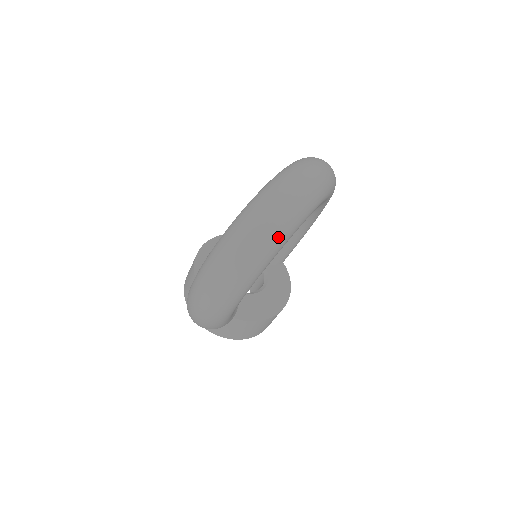
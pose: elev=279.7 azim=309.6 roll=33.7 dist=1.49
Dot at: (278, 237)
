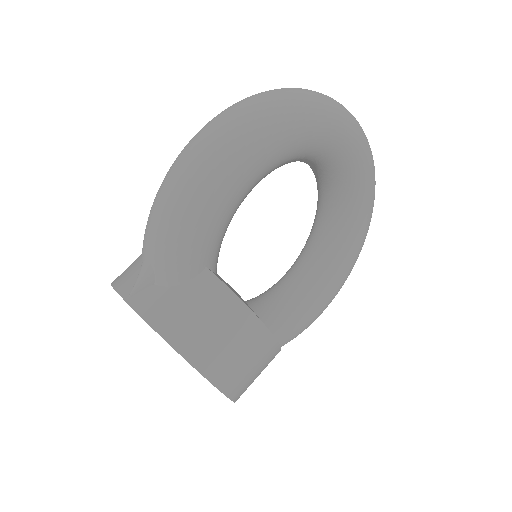
Dot at: (343, 112)
